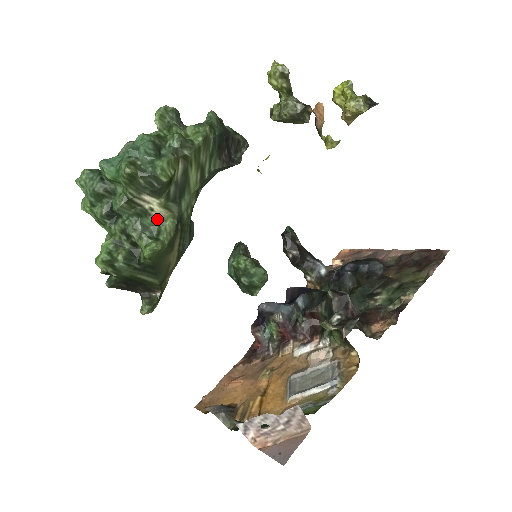
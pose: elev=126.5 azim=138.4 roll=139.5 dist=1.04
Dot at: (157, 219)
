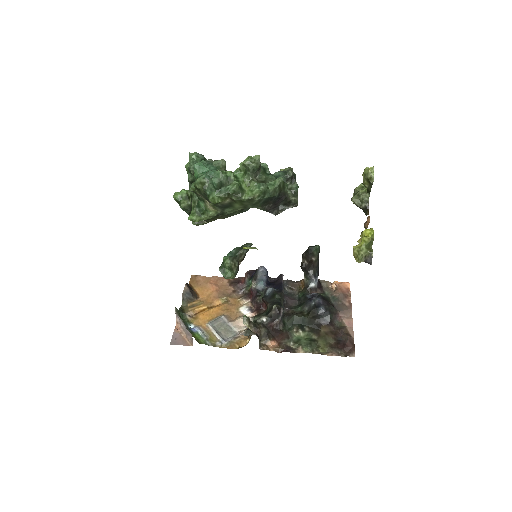
Dot at: (207, 207)
